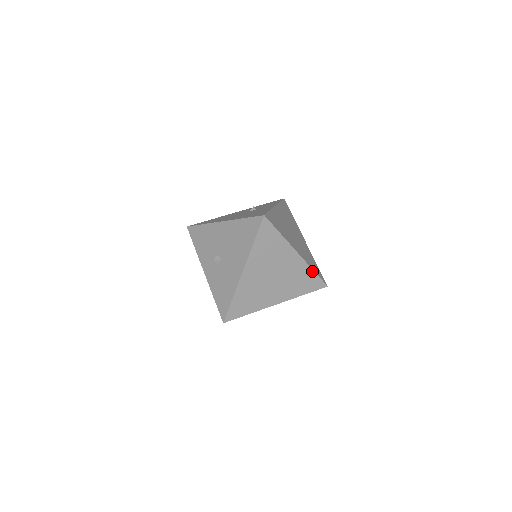
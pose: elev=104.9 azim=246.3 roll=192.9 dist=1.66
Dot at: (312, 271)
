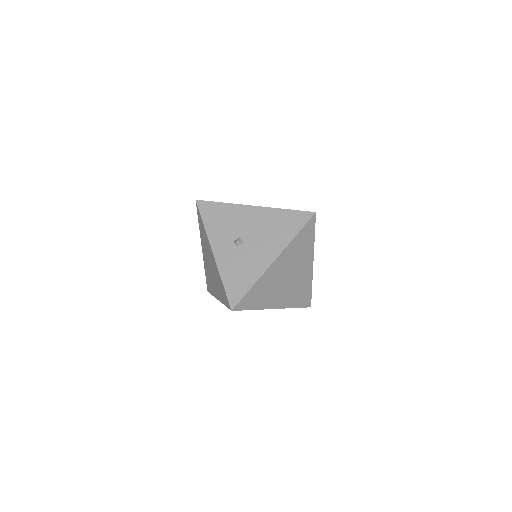
Dot at: (311, 286)
